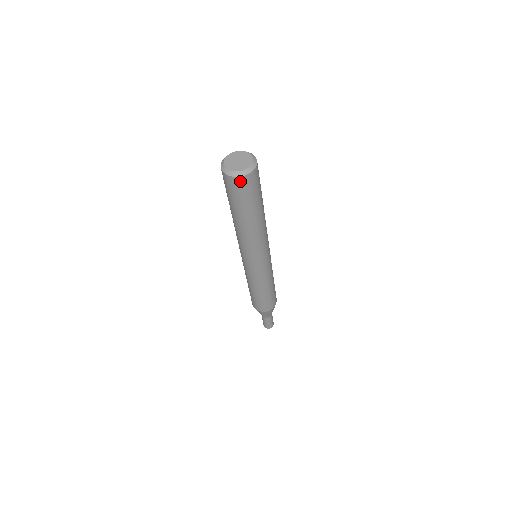
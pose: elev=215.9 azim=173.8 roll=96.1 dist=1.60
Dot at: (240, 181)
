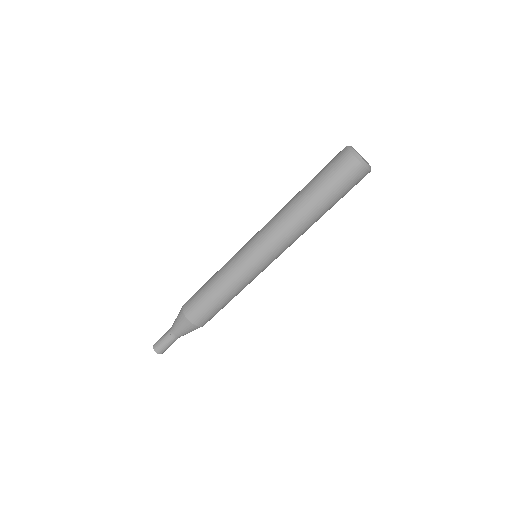
Dot at: (353, 164)
